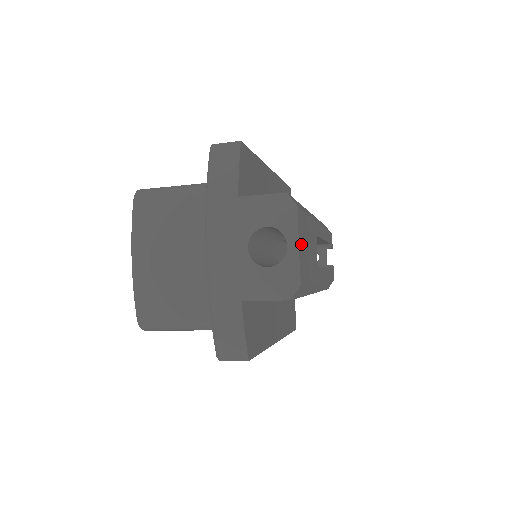
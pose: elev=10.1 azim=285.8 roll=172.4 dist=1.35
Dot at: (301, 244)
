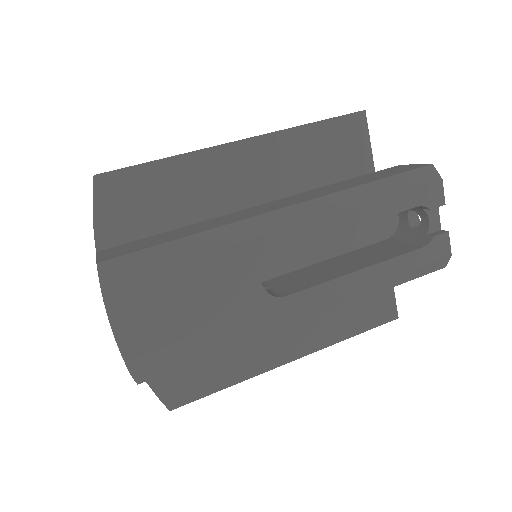
Dot at: (131, 323)
